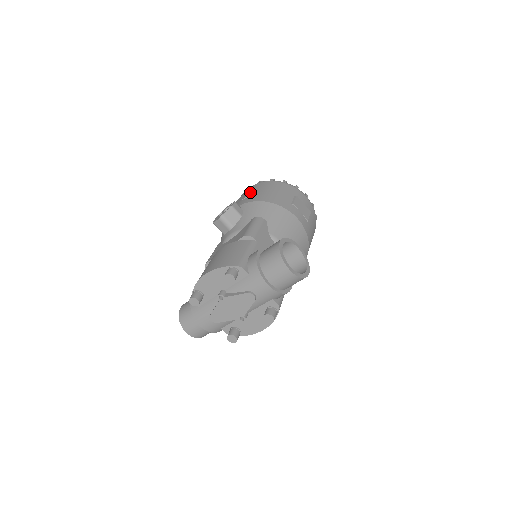
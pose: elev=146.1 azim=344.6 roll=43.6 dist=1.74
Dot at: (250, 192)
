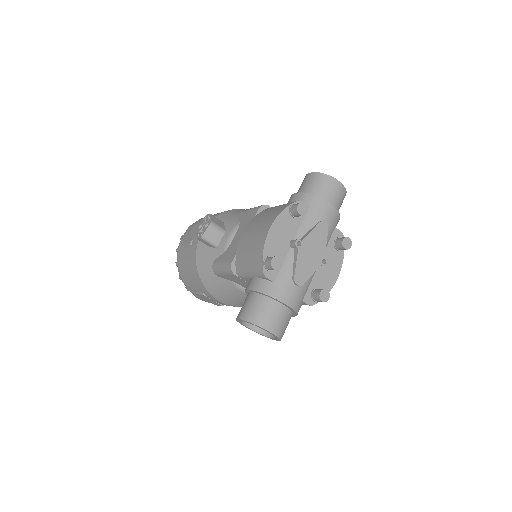
Dot at: occluded
